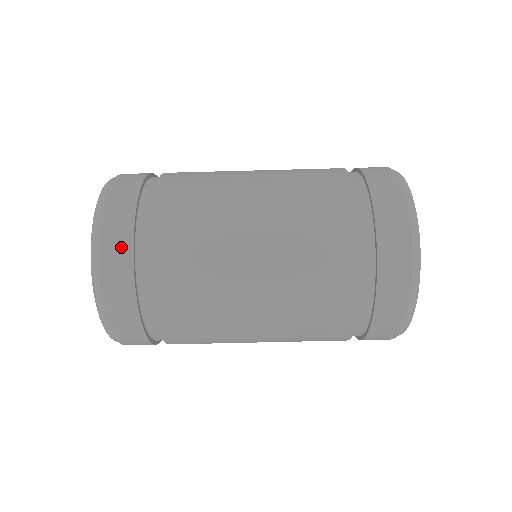
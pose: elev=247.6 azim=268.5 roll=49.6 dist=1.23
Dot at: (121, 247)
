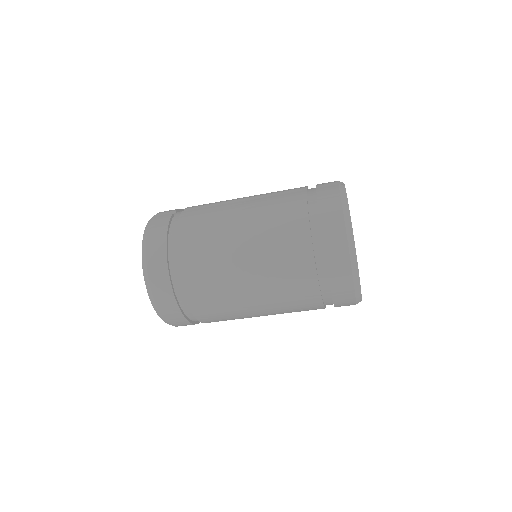
Dot at: (170, 305)
